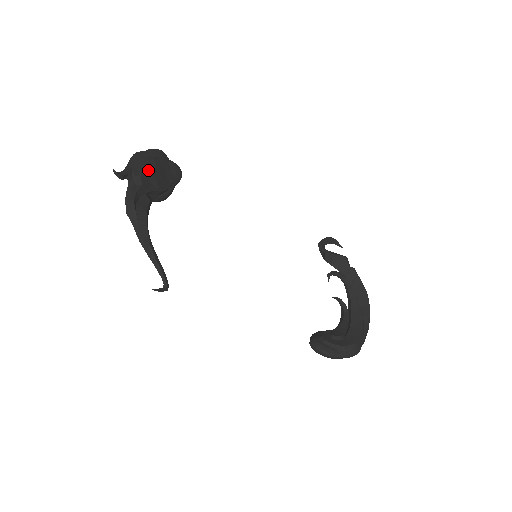
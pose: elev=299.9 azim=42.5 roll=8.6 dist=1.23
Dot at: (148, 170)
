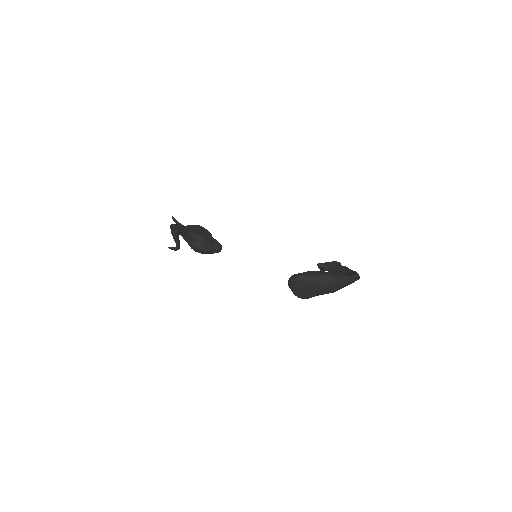
Dot at: (195, 227)
